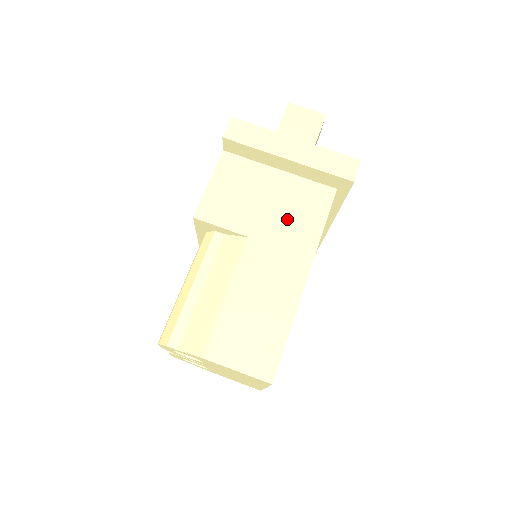
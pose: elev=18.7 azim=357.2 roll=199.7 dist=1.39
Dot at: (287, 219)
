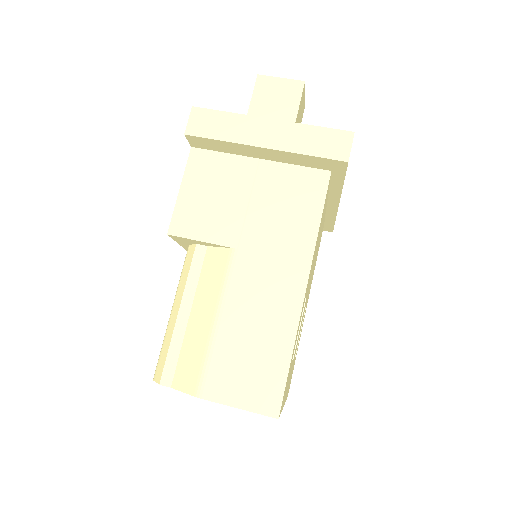
Dot at: (275, 219)
